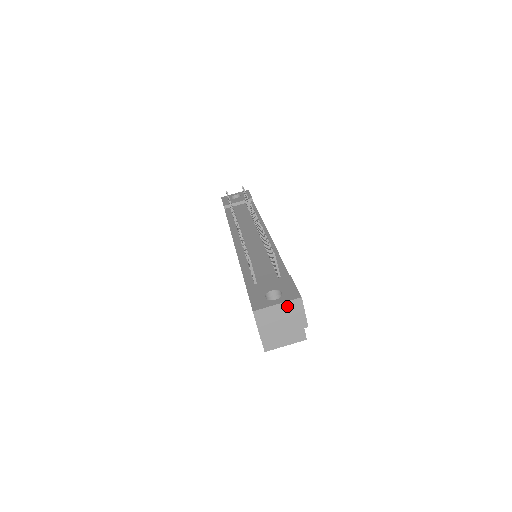
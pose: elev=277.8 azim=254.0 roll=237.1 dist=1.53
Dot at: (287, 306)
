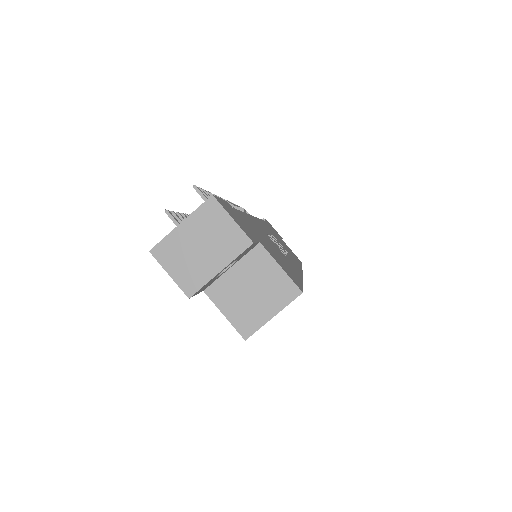
Dot at: (198, 220)
